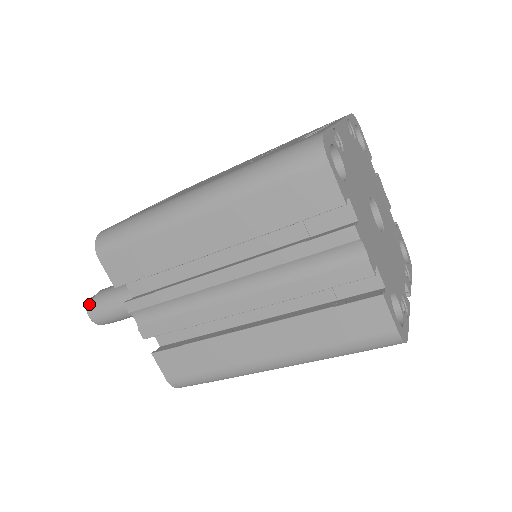
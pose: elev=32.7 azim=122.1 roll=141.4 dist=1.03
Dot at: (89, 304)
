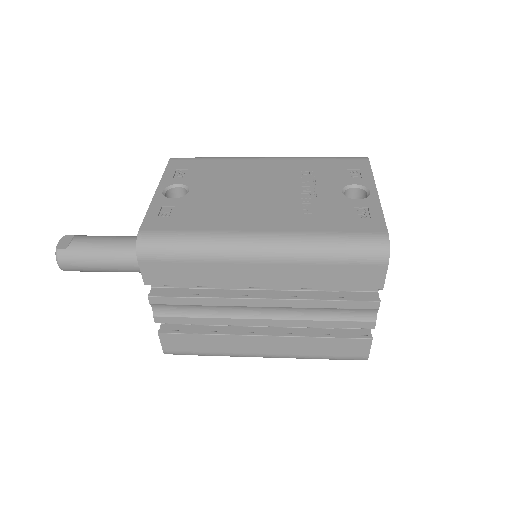
Dot at: (61, 253)
